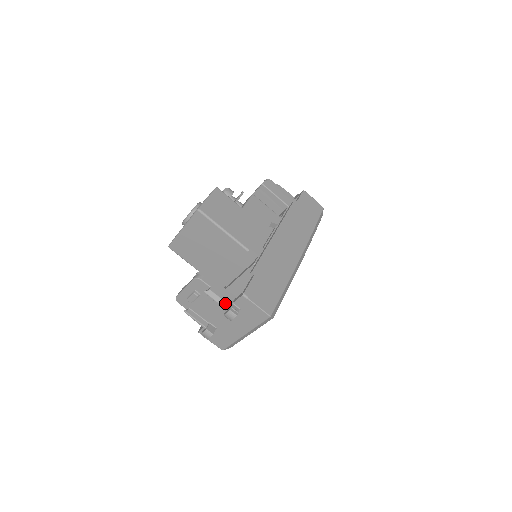
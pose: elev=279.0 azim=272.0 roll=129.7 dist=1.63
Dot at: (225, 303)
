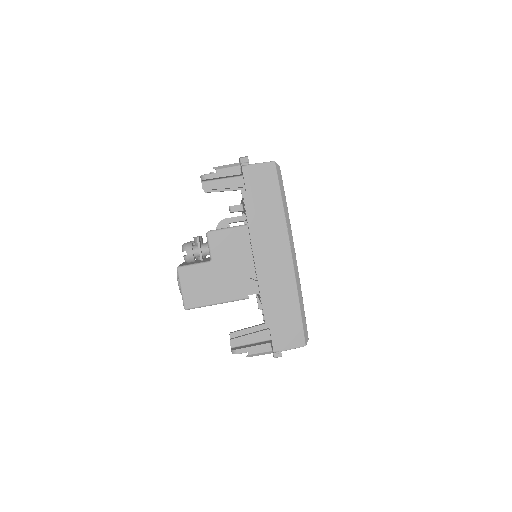
Dot at: (267, 352)
